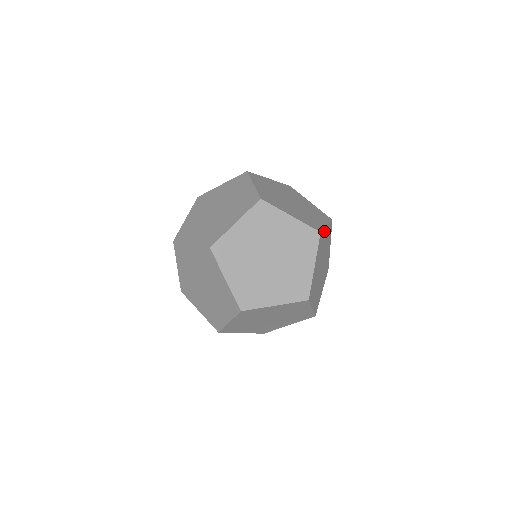
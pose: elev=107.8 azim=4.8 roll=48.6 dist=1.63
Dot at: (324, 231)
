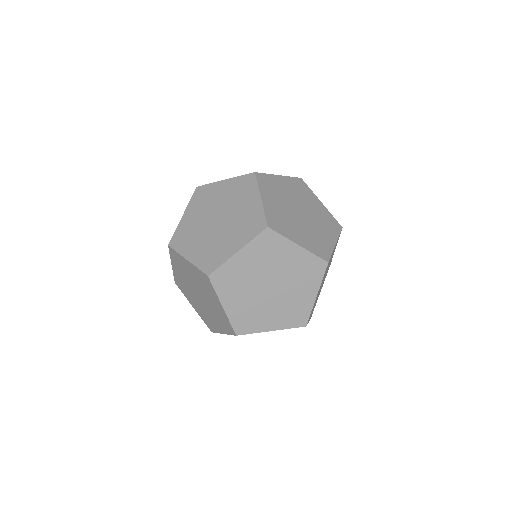
Dot at: occluded
